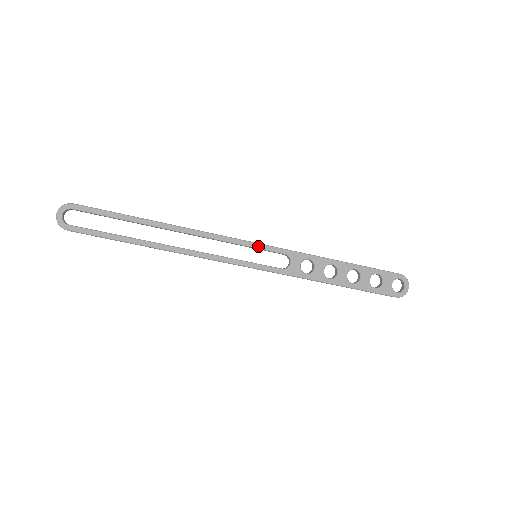
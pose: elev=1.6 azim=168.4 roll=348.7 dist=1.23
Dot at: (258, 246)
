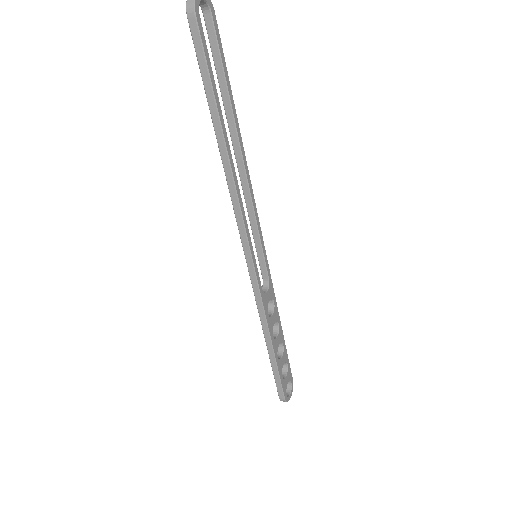
Dot at: (264, 249)
